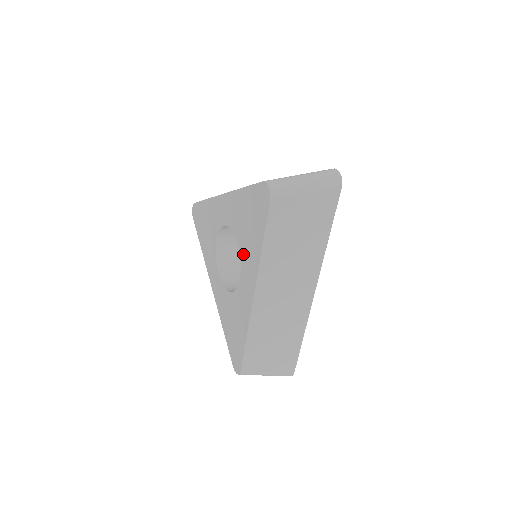
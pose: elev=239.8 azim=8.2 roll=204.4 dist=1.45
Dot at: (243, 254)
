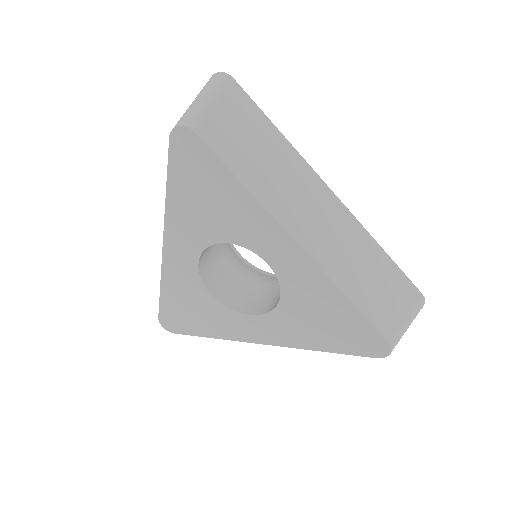
Dot at: (241, 237)
